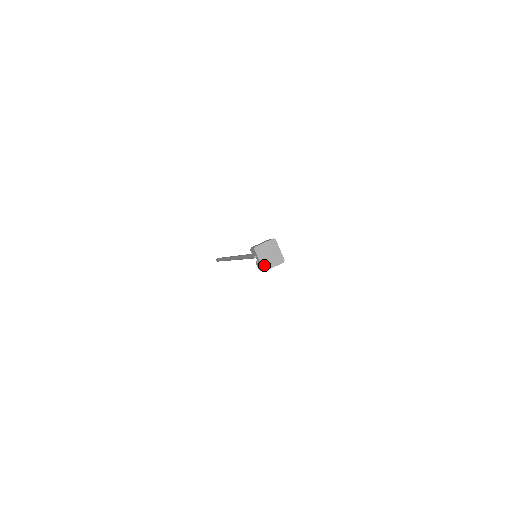
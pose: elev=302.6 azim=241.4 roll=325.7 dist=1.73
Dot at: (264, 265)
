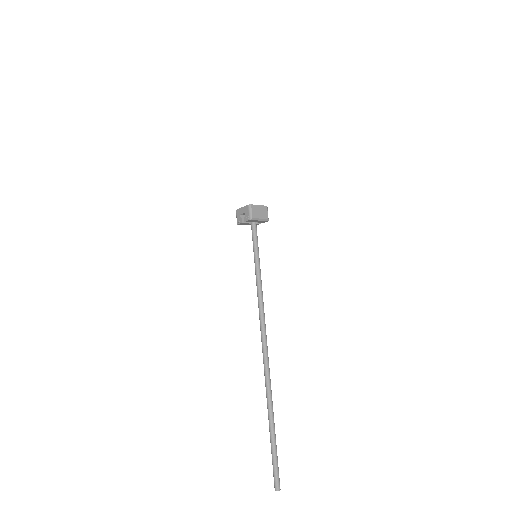
Dot at: (248, 206)
